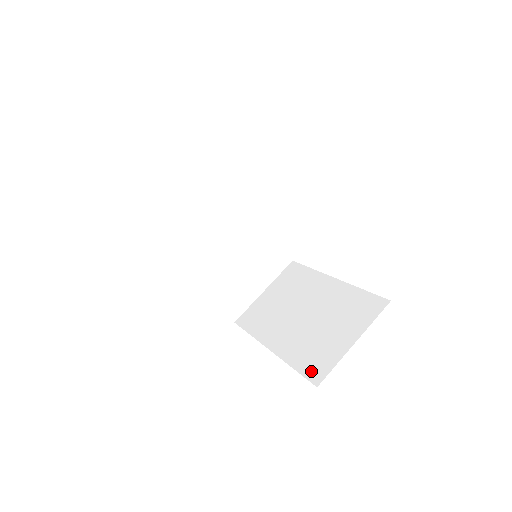
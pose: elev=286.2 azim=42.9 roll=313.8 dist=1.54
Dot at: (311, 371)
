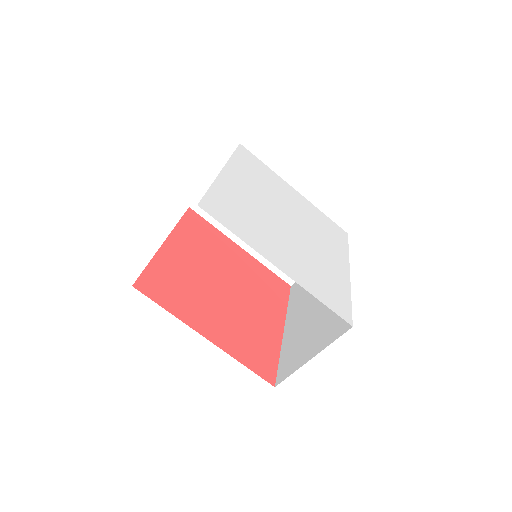
Dot at: (284, 274)
